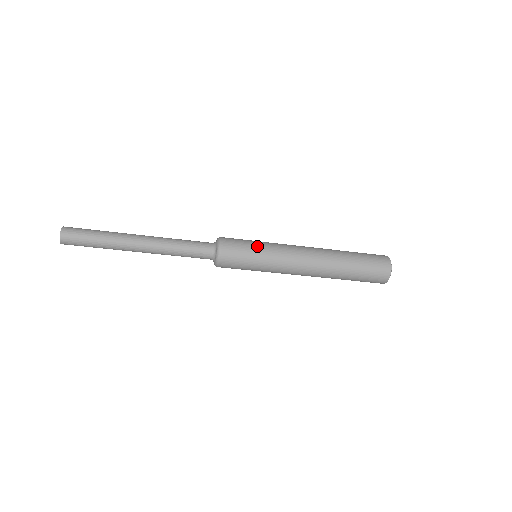
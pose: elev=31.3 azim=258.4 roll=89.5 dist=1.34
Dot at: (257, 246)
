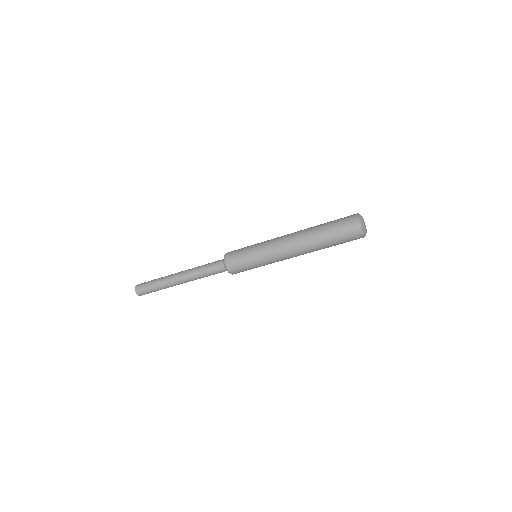
Dot at: (251, 259)
